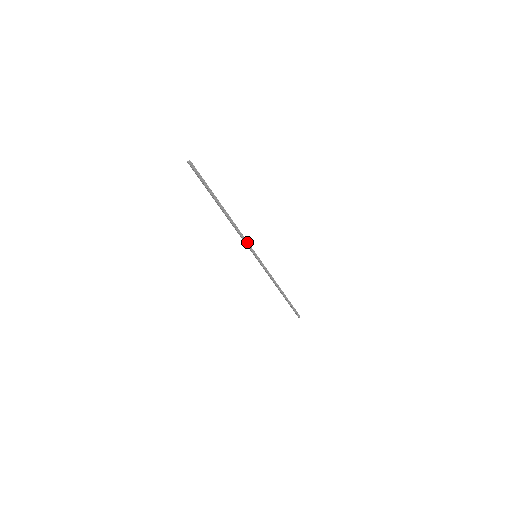
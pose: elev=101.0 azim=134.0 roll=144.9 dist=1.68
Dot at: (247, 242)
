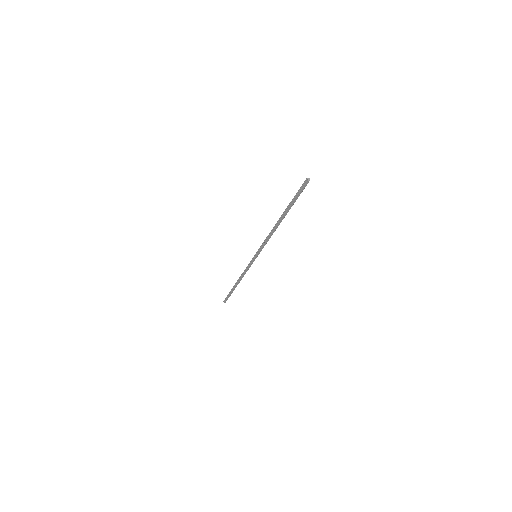
Dot at: (264, 245)
